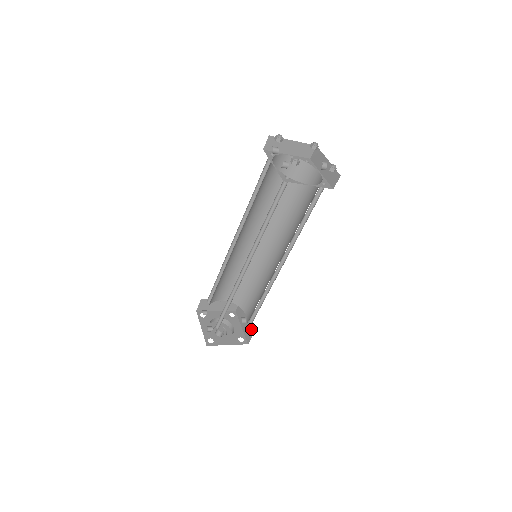
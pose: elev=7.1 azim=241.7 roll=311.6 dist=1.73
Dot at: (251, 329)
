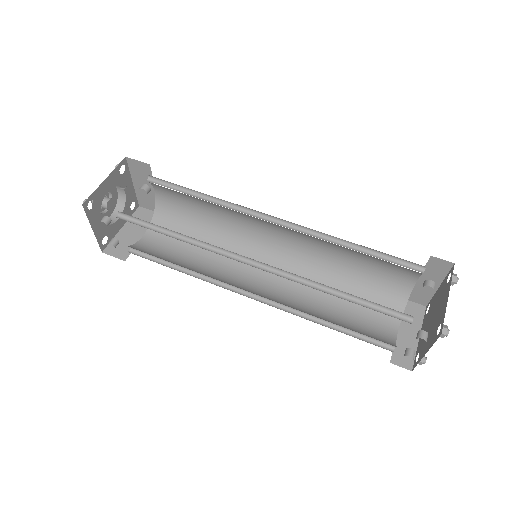
Dot at: occluded
